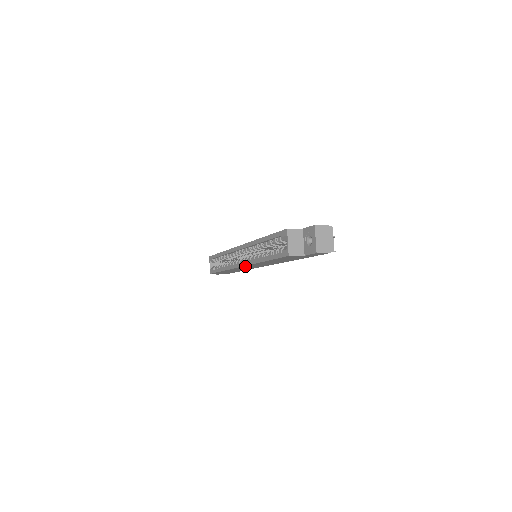
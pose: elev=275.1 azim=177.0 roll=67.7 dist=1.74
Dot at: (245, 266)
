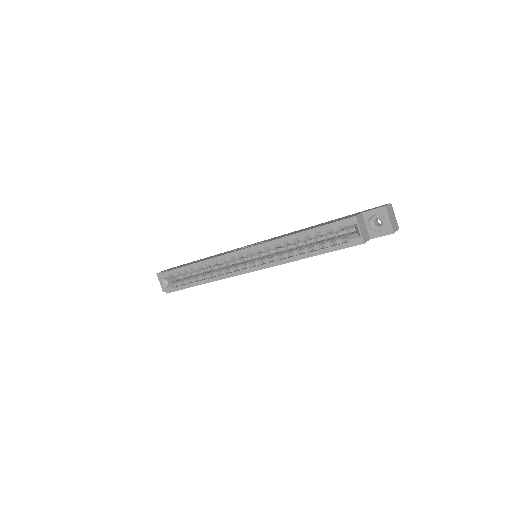
Dot at: (256, 270)
